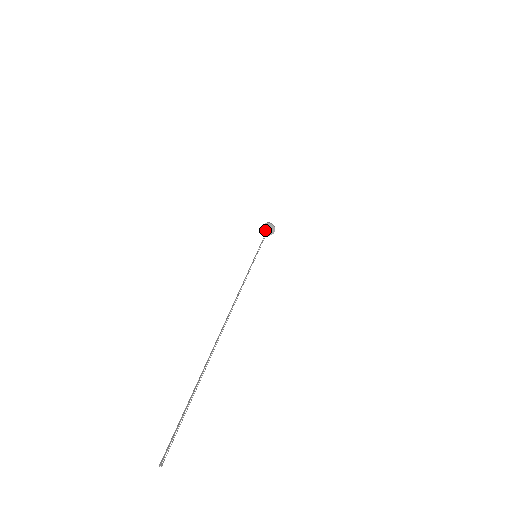
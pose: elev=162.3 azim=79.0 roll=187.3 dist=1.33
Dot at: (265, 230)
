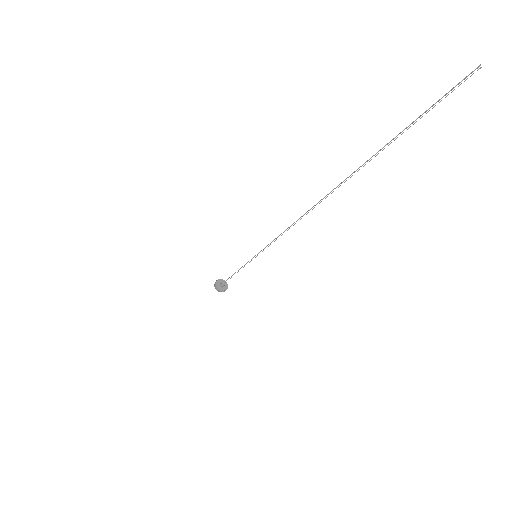
Dot at: (219, 285)
